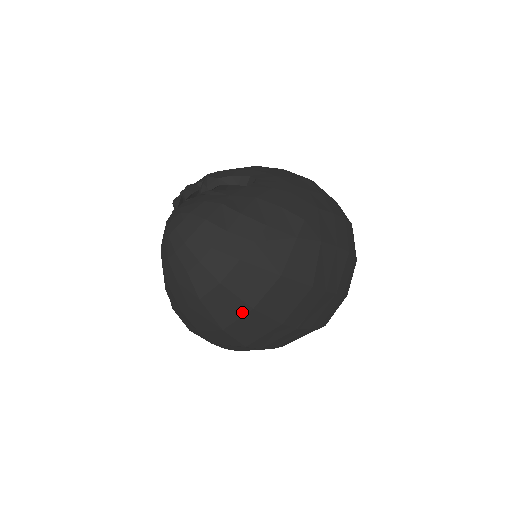
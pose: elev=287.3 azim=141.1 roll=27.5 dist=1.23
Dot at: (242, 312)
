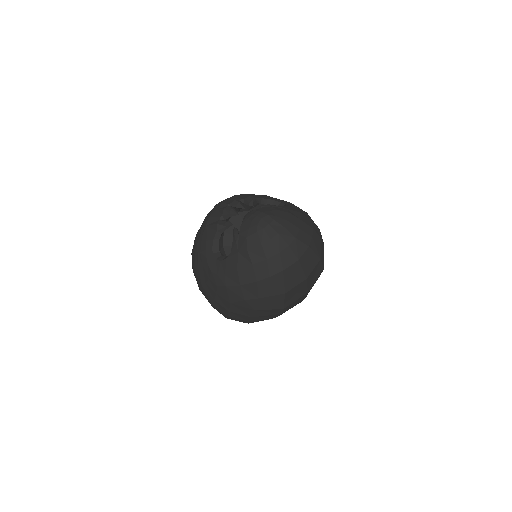
Dot at: (300, 281)
